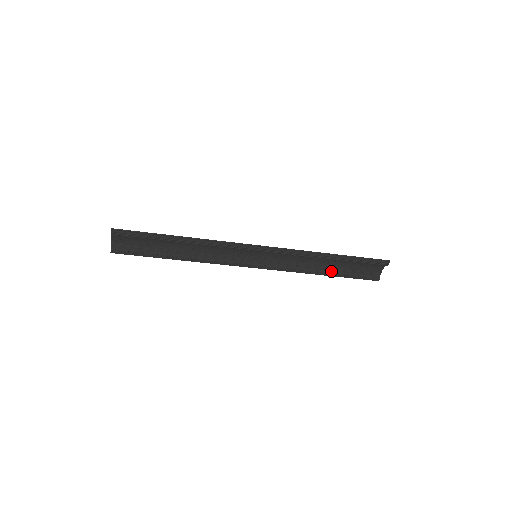
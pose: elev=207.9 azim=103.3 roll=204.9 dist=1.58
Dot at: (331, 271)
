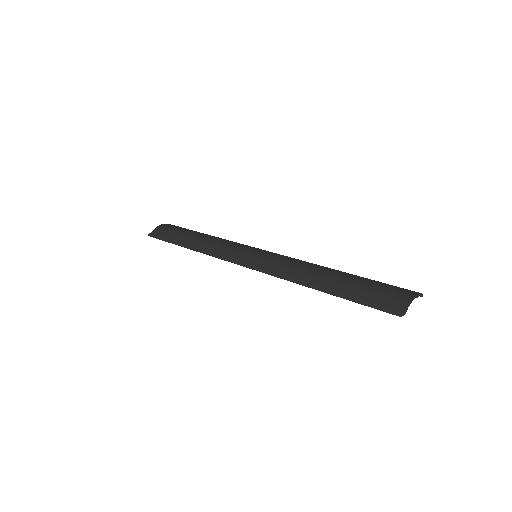
Dot at: occluded
